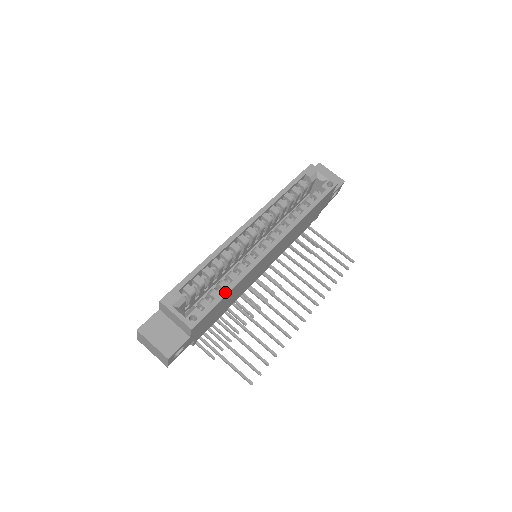
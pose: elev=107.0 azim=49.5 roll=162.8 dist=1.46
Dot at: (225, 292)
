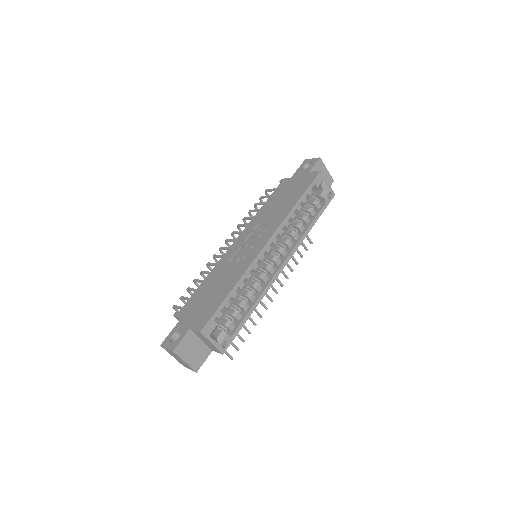
Dot at: (248, 316)
